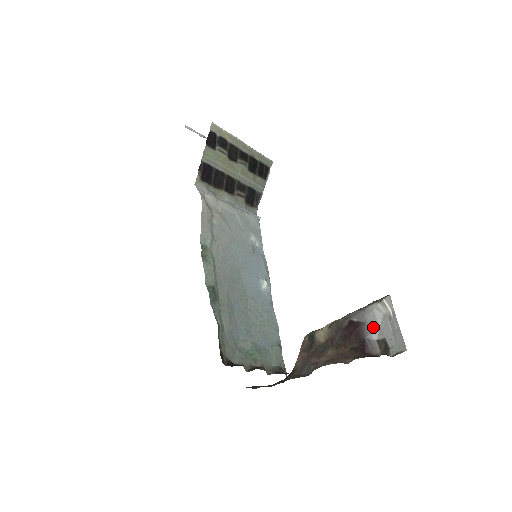
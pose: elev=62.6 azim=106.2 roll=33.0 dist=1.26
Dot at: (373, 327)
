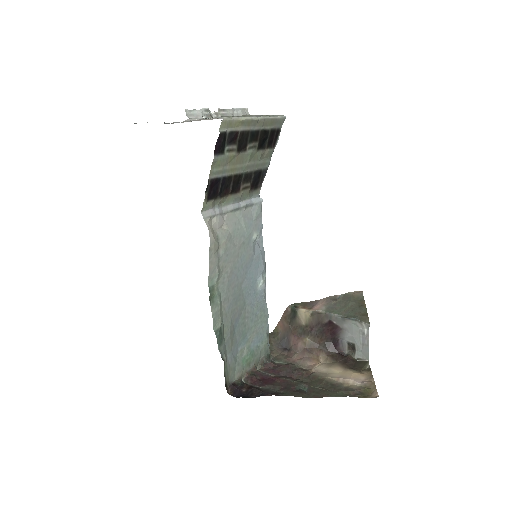
Dot at: (348, 334)
